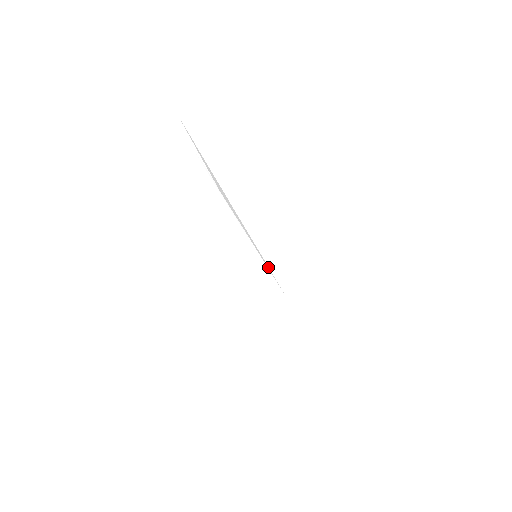
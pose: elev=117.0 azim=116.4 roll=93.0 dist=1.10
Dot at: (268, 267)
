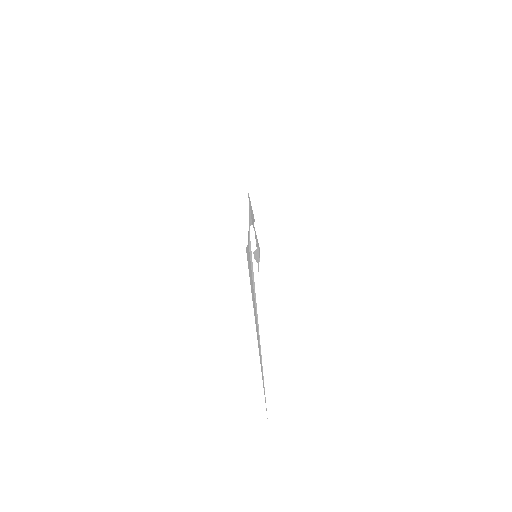
Dot at: (253, 223)
